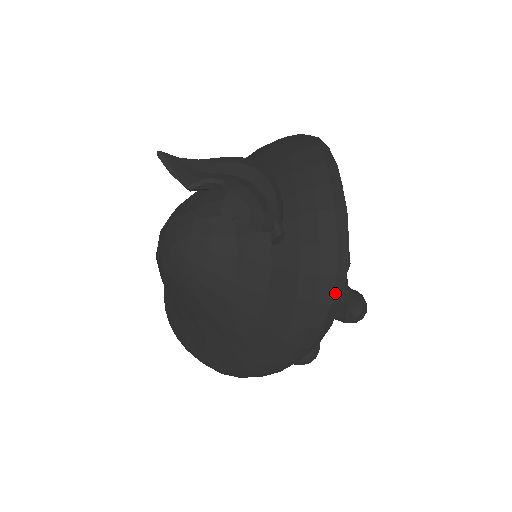
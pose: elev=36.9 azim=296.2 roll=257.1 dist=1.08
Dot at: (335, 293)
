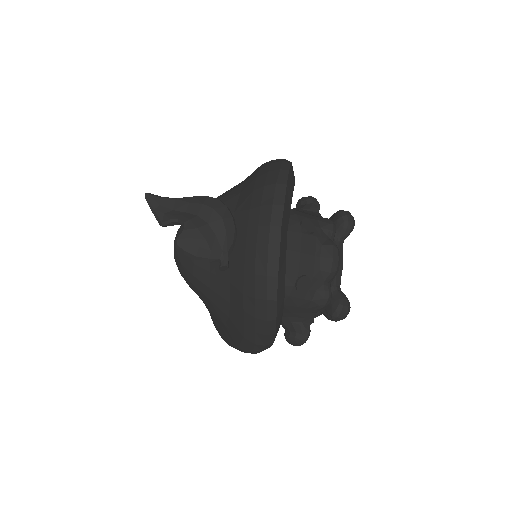
Dot at: (269, 313)
